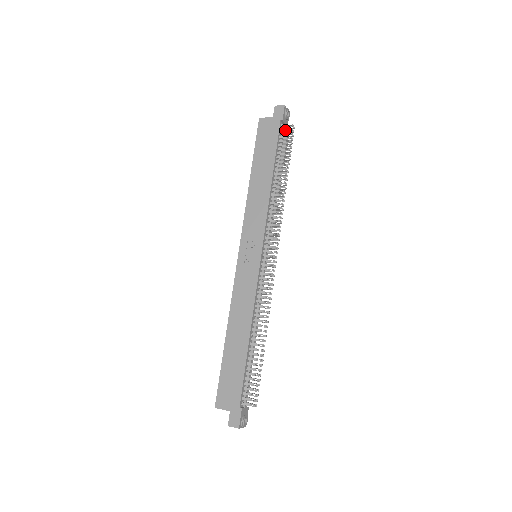
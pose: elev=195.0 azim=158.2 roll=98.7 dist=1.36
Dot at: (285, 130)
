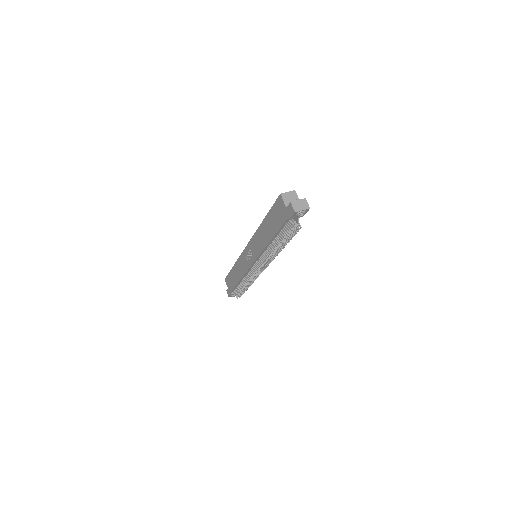
Dot at: (292, 224)
